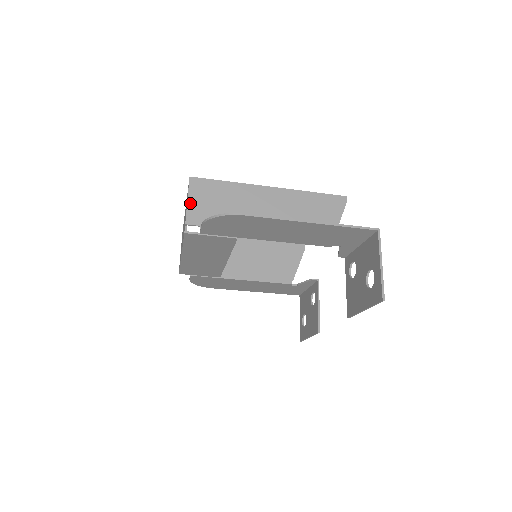
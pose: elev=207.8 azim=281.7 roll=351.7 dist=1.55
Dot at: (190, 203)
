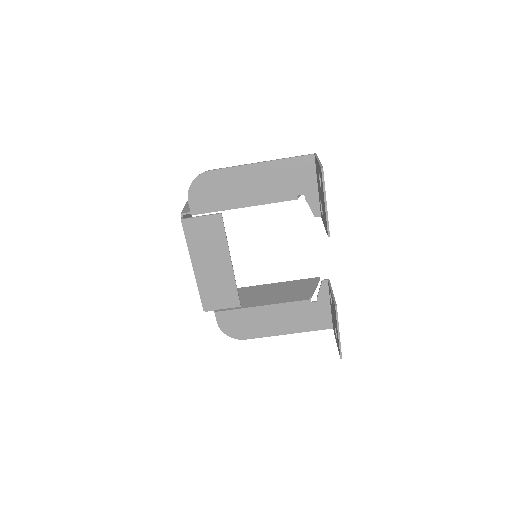
Dot at: (186, 207)
